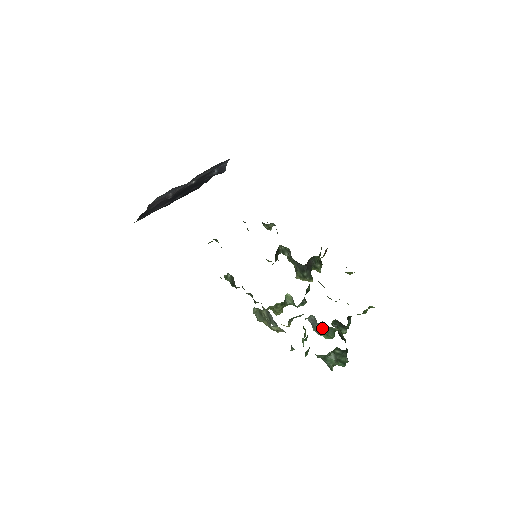
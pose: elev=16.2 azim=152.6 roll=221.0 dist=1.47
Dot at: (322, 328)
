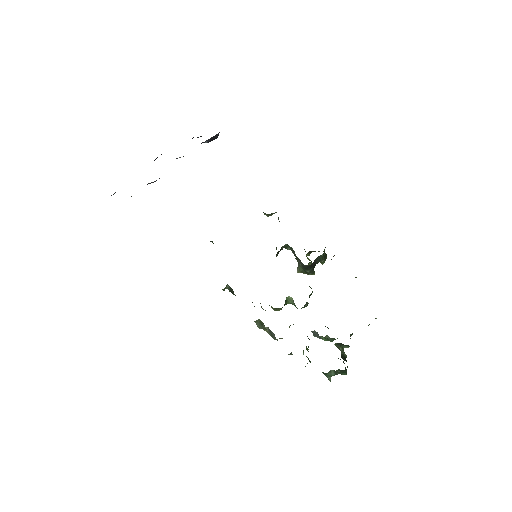
Dot at: occluded
